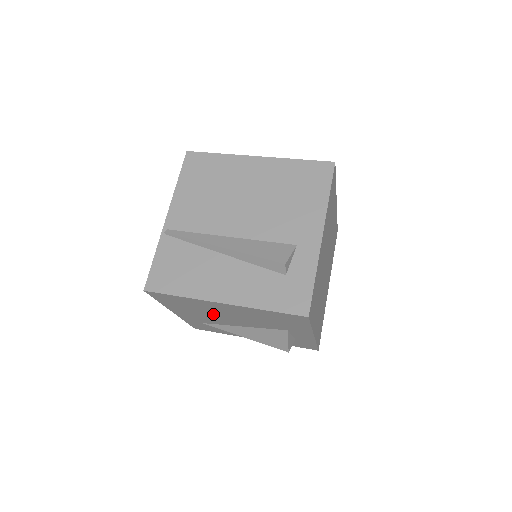
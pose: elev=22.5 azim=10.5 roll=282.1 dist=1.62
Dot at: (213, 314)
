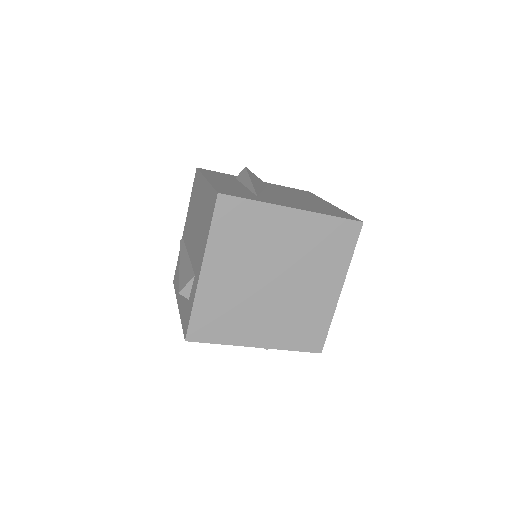
Dot at: occluded
